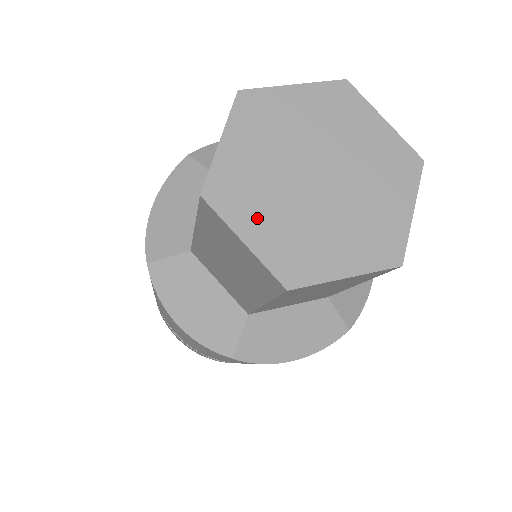
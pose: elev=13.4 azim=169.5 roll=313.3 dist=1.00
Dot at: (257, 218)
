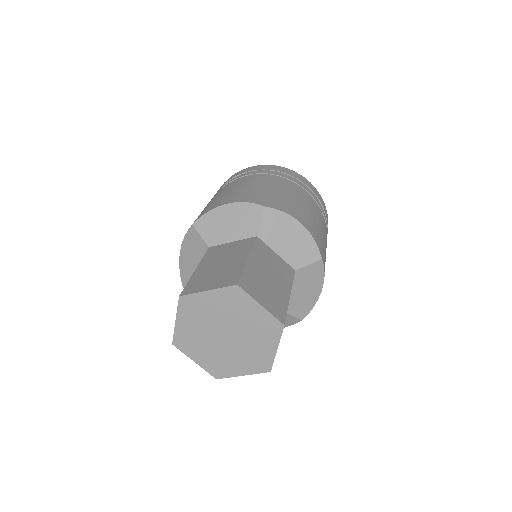
Dot at: (189, 321)
